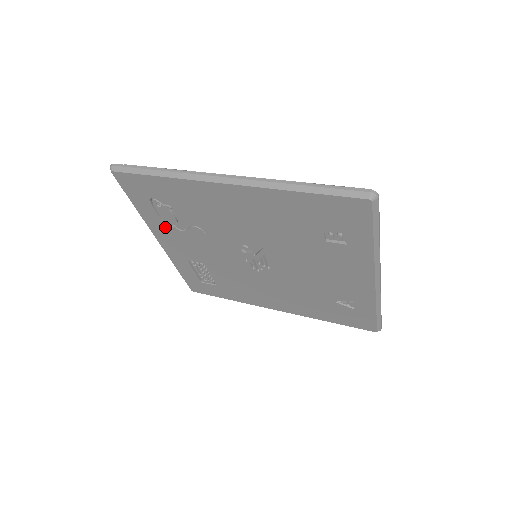
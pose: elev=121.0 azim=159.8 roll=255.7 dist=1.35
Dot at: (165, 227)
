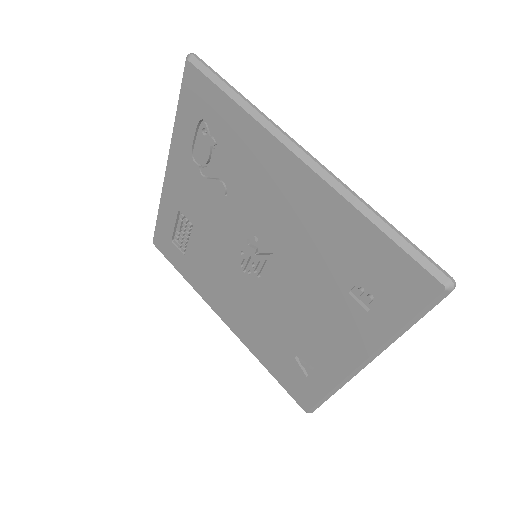
Dot at: (188, 160)
